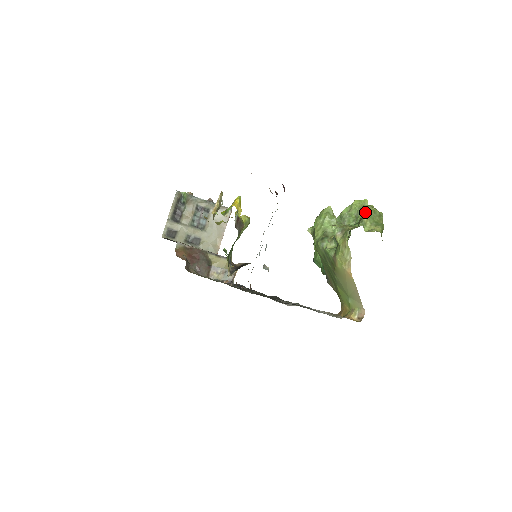
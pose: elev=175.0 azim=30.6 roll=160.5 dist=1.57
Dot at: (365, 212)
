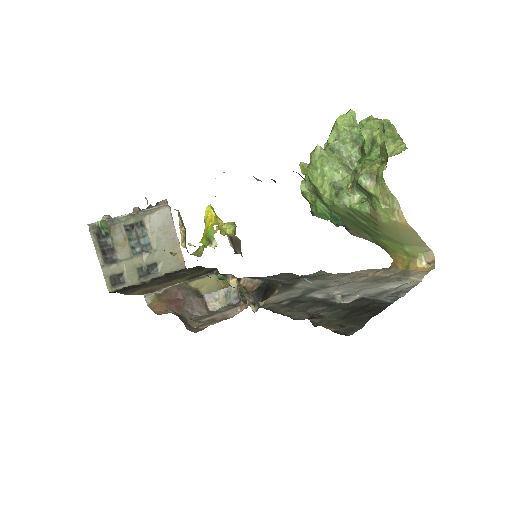
Dot at: (372, 132)
